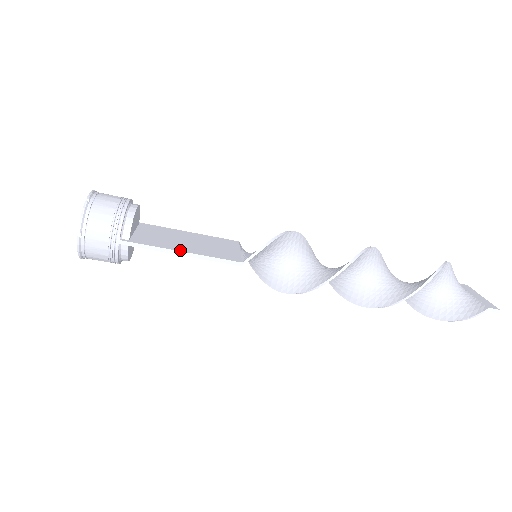
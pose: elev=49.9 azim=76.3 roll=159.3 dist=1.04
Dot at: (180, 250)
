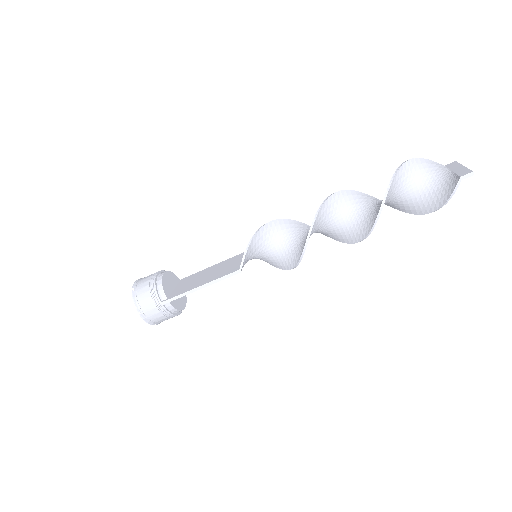
Dot at: (198, 286)
